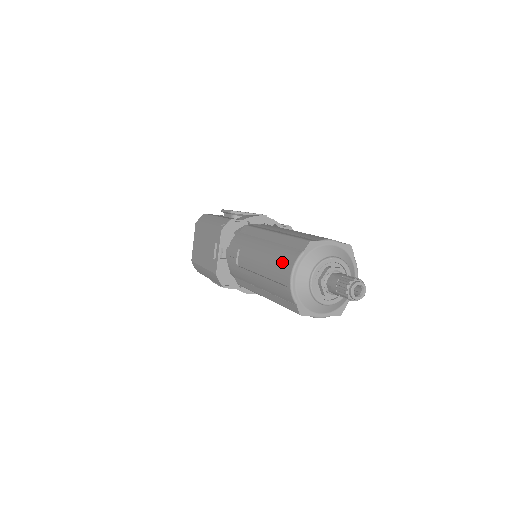
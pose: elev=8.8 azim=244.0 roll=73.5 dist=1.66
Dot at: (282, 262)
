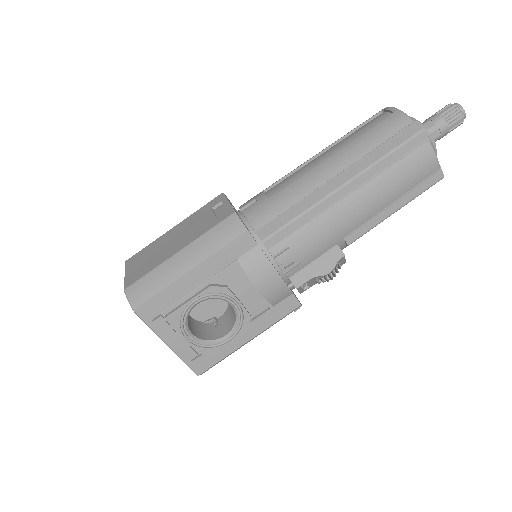
Dot at: (365, 121)
